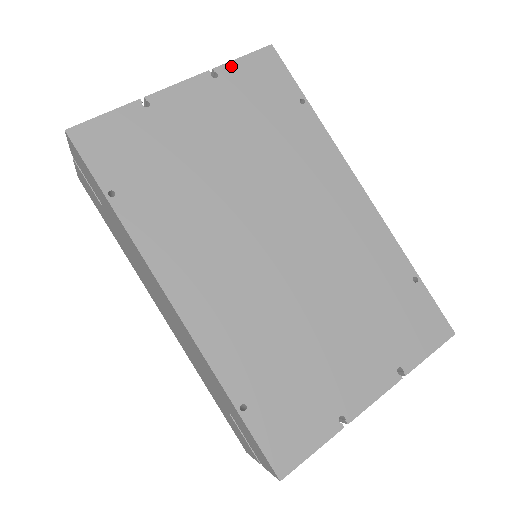
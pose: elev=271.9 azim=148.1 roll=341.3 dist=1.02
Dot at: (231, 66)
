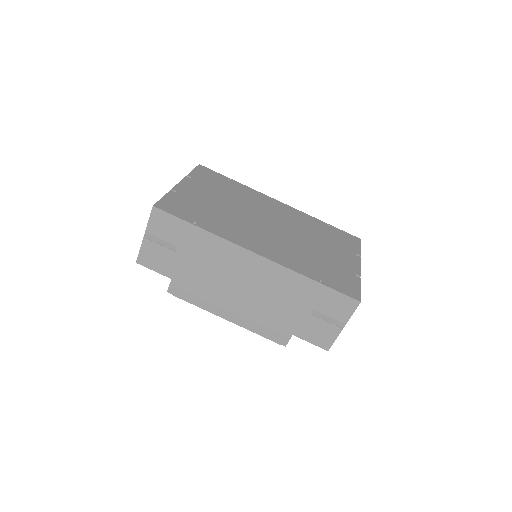
Dot at: (192, 173)
